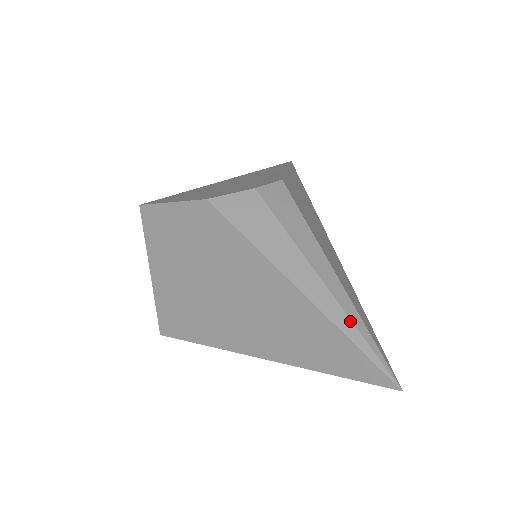
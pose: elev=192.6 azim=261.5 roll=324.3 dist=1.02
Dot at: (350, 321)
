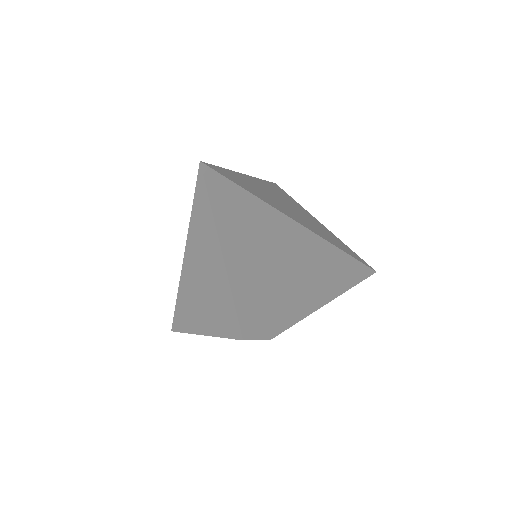
Dot at: occluded
